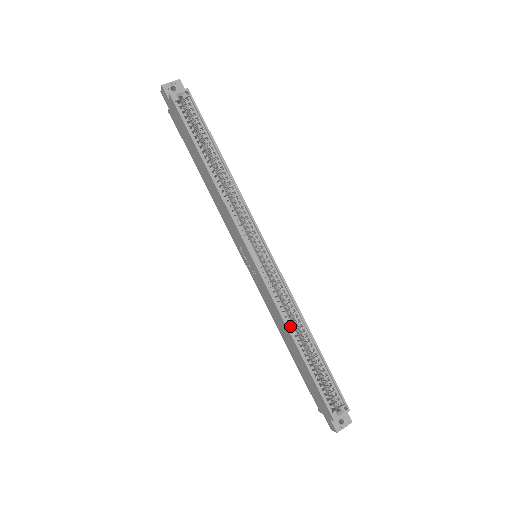
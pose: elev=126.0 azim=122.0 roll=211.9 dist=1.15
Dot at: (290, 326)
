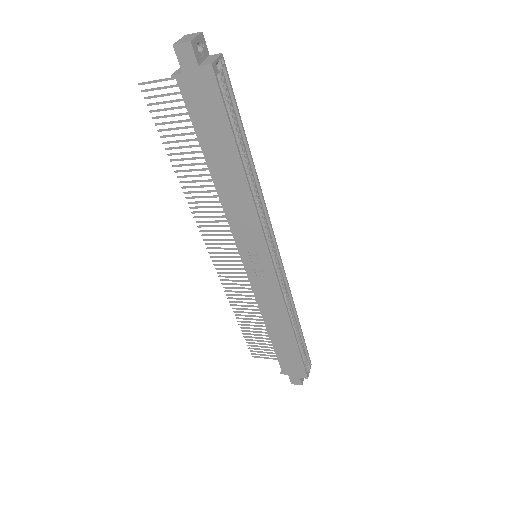
Dot at: occluded
